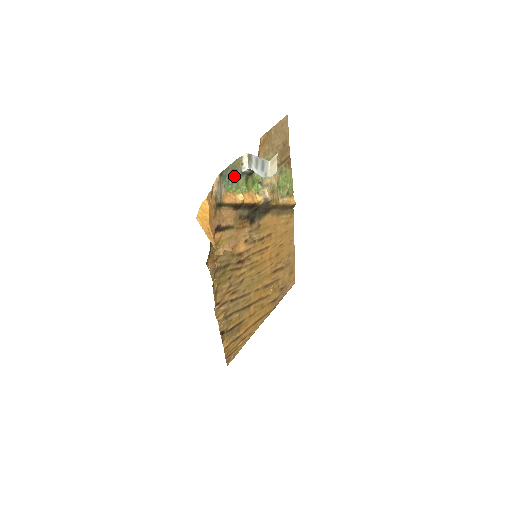
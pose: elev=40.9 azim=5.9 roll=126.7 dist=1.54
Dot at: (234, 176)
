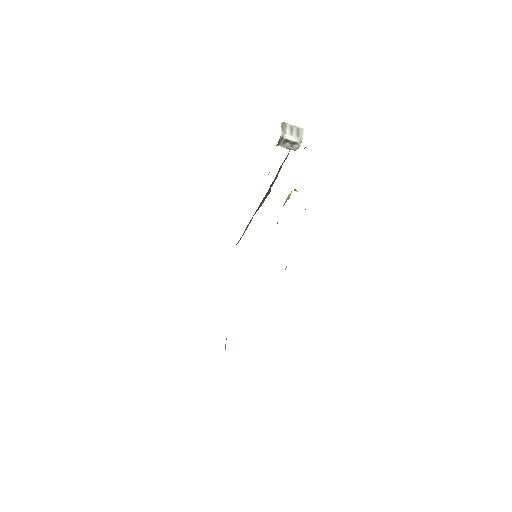
Dot at: occluded
